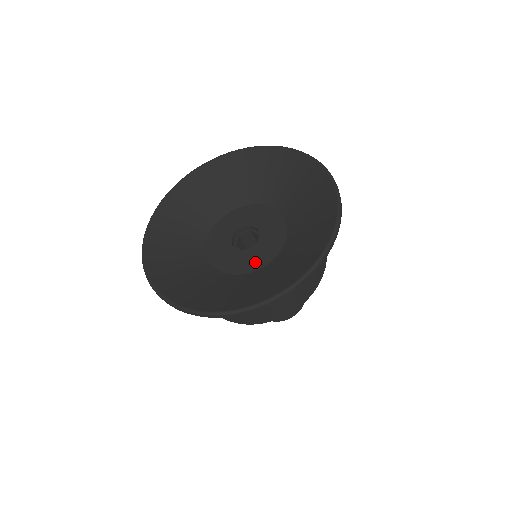
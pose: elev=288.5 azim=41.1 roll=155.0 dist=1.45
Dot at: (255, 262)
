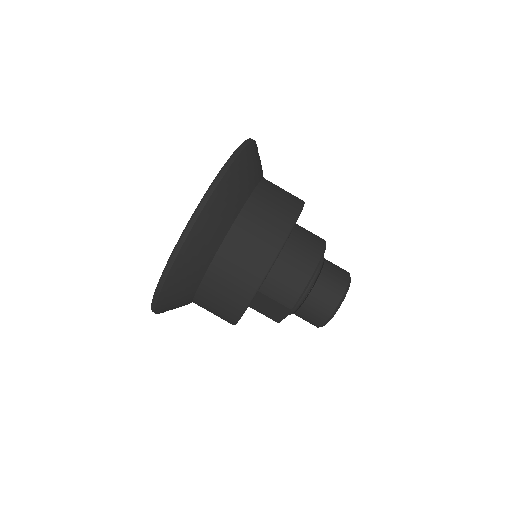
Dot at: occluded
